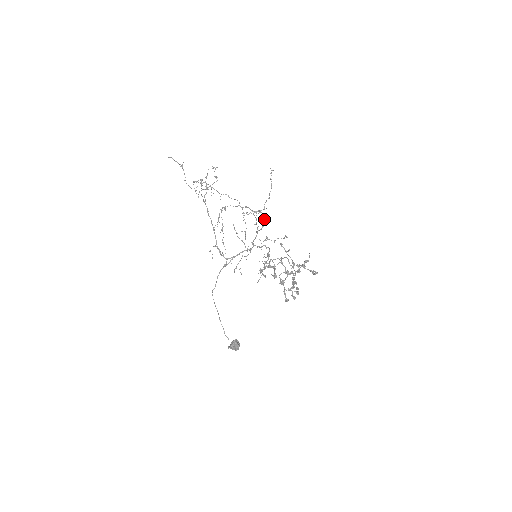
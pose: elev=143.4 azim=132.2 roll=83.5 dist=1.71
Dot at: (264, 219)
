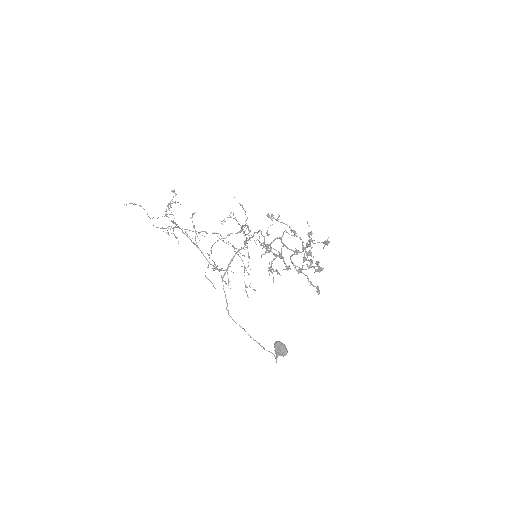
Dot at: (247, 226)
